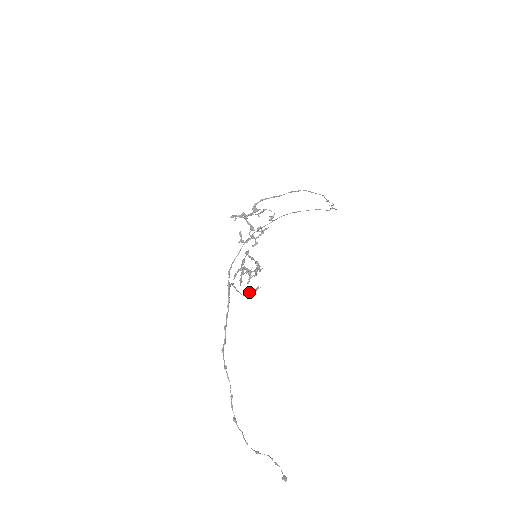
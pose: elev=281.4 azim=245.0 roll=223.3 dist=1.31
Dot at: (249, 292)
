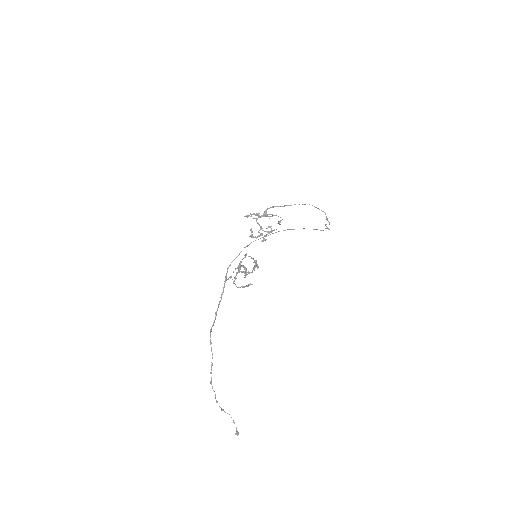
Dot at: (242, 287)
